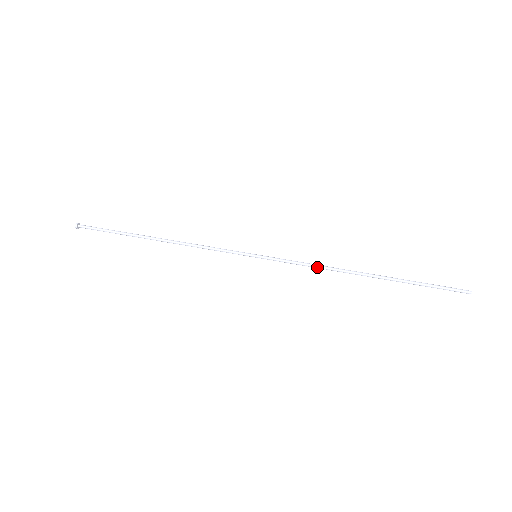
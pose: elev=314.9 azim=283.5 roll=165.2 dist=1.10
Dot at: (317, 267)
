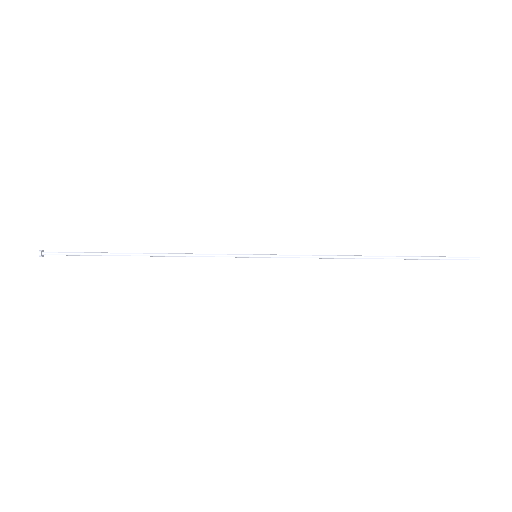
Dot at: (323, 258)
